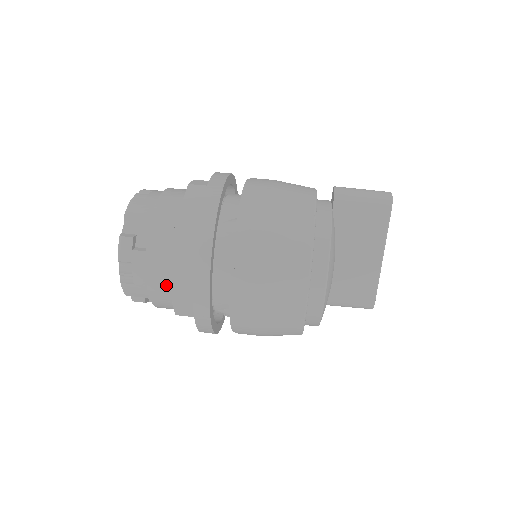
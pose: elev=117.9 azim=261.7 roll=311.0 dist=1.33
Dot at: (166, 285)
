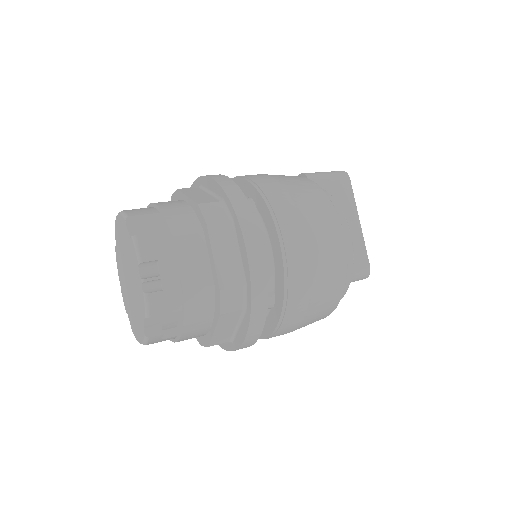
Dot at: (203, 278)
